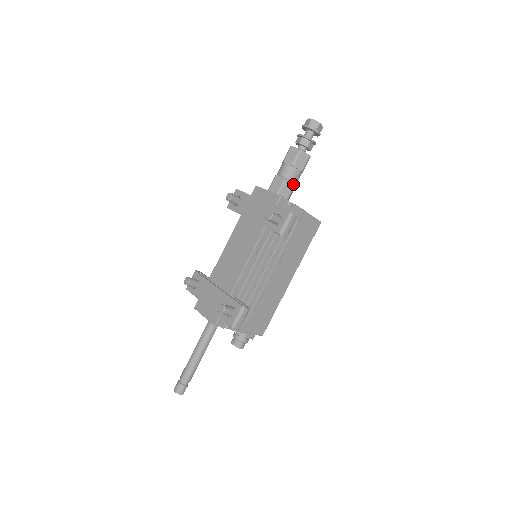
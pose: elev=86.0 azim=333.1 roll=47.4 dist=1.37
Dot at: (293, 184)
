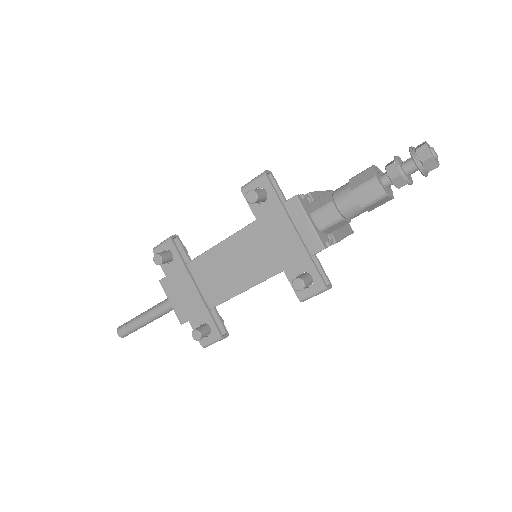
Dot at: (348, 222)
